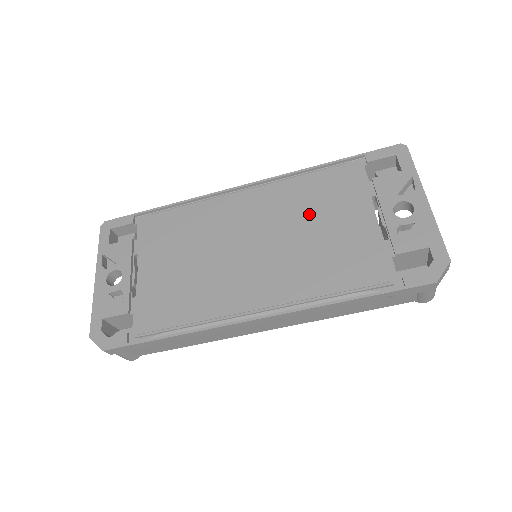
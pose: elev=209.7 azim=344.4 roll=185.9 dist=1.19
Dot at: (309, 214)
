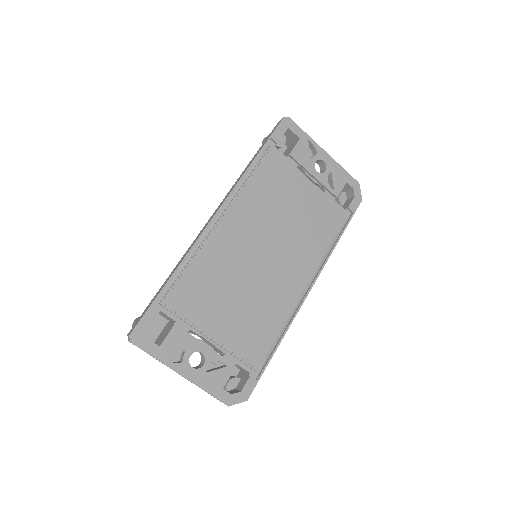
Dot at: (278, 205)
